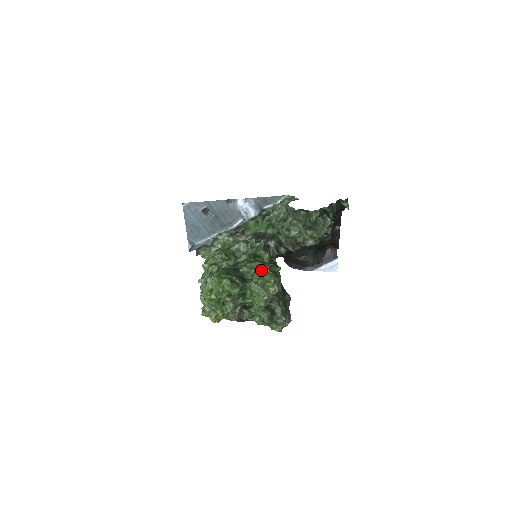
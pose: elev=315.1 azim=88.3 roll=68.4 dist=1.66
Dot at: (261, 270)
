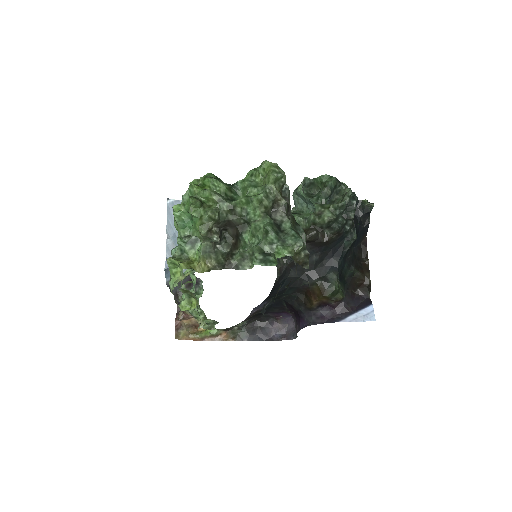
Dot at: occluded
